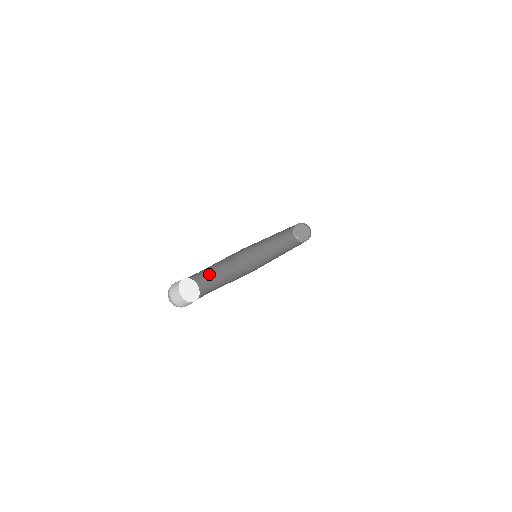
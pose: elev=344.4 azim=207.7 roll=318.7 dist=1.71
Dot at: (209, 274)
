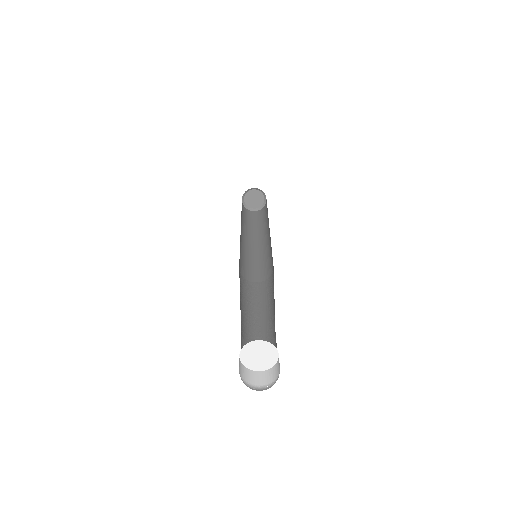
Dot at: occluded
